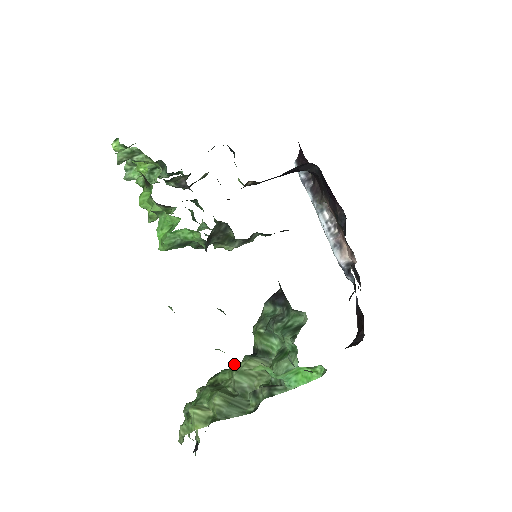
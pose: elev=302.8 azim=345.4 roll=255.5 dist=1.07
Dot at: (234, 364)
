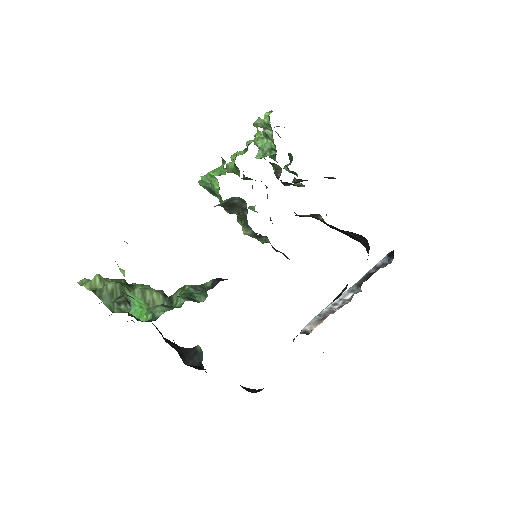
Dot at: (149, 285)
